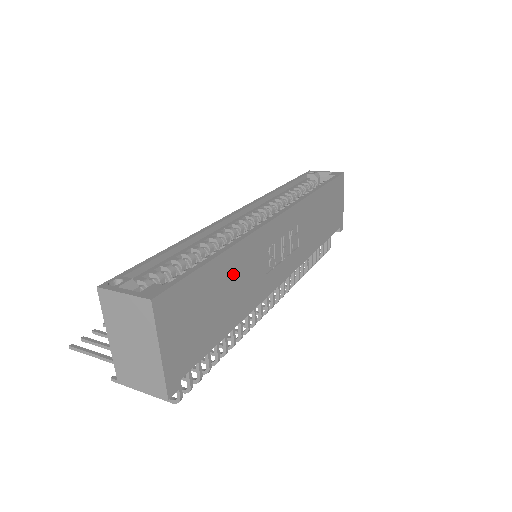
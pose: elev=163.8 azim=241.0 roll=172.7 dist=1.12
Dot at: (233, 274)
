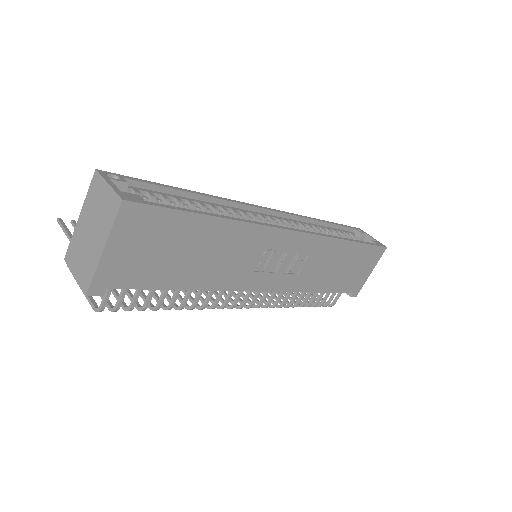
Dot at: (215, 243)
